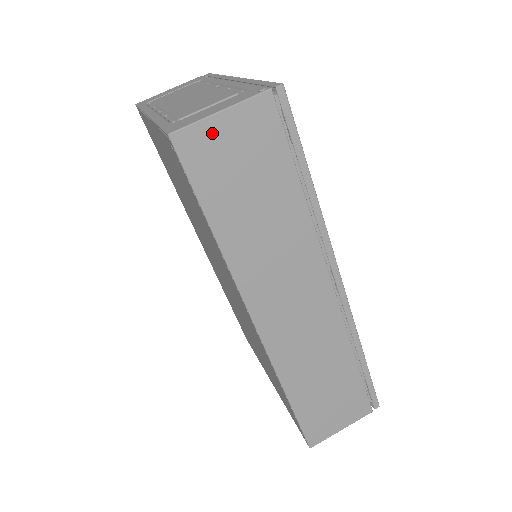
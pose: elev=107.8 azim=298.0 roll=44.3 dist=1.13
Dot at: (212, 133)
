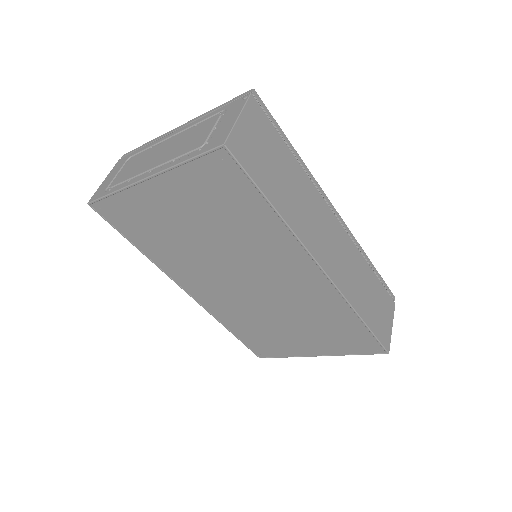
Dot at: (242, 134)
